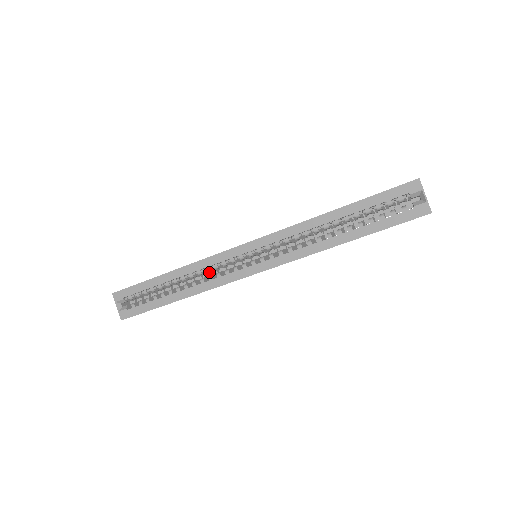
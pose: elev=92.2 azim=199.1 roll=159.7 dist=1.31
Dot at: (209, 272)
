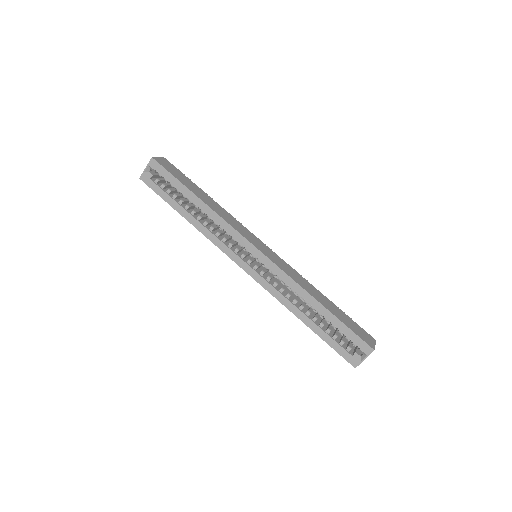
Dot at: occluded
